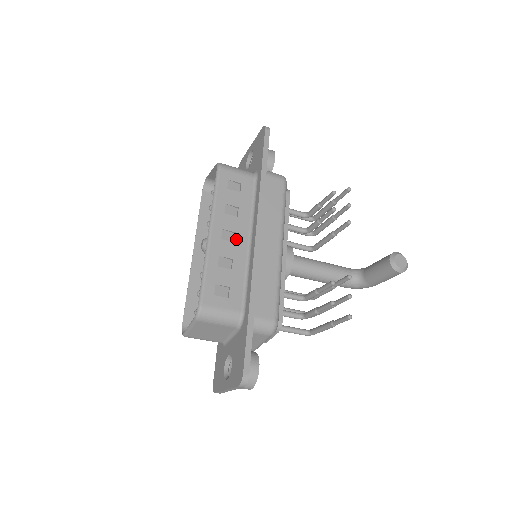
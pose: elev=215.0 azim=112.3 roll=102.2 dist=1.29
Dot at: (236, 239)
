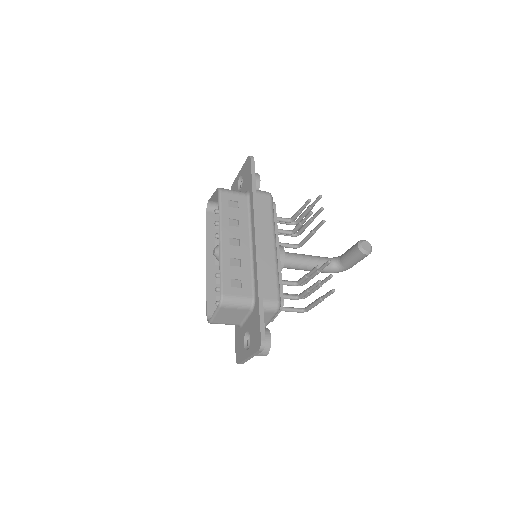
Dot at: (241, 244)
